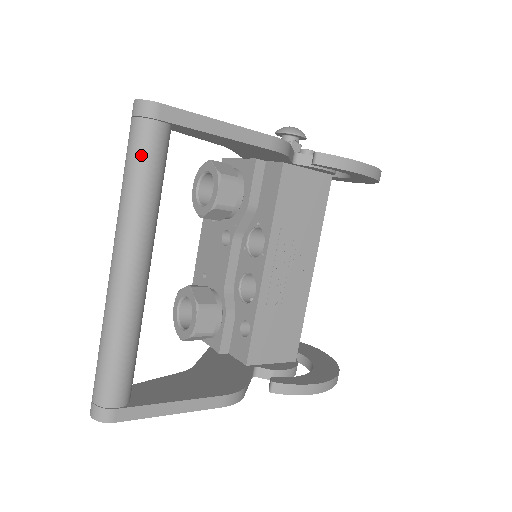
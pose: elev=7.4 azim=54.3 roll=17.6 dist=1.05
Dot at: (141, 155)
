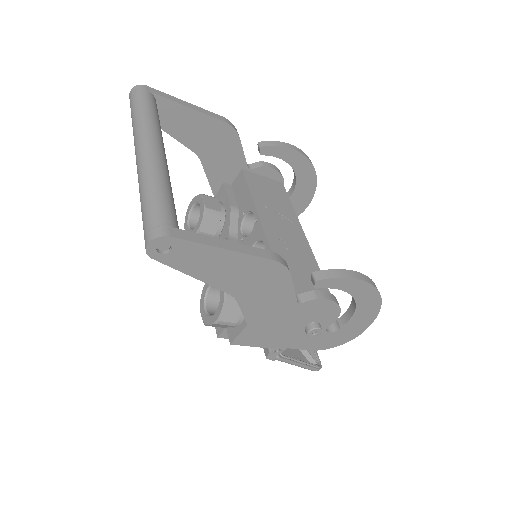
Dot at: (141, 102)
